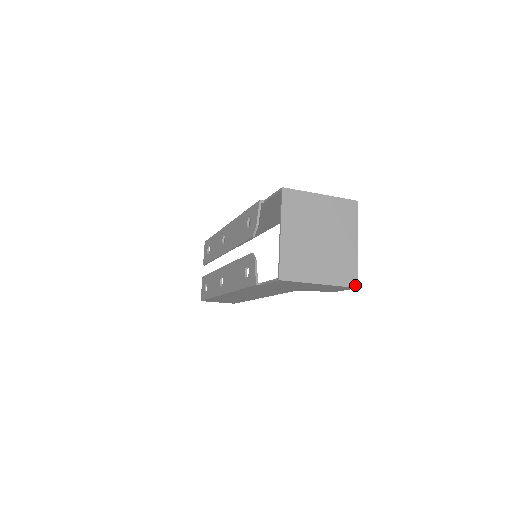
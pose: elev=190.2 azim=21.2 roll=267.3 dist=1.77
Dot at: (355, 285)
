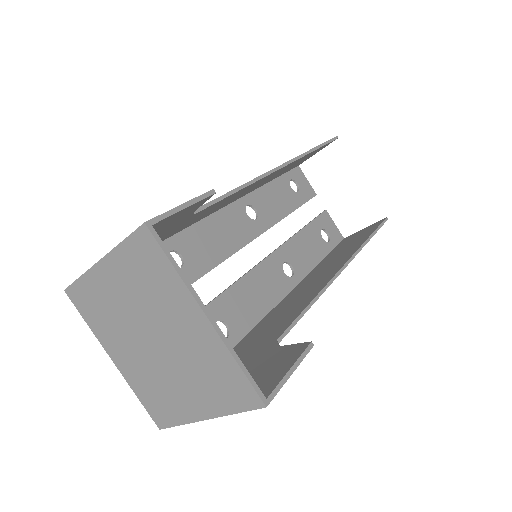
Dot at: (258, 403)
